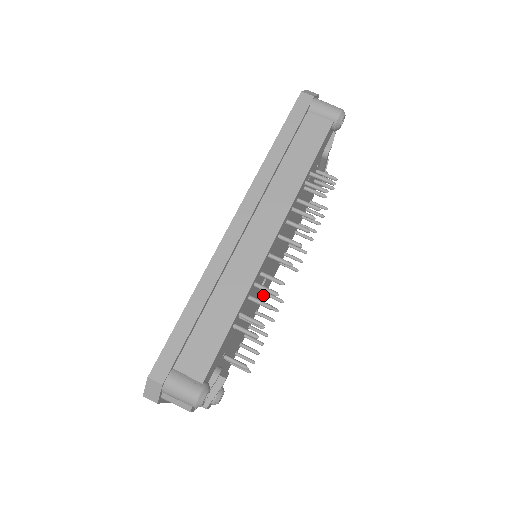
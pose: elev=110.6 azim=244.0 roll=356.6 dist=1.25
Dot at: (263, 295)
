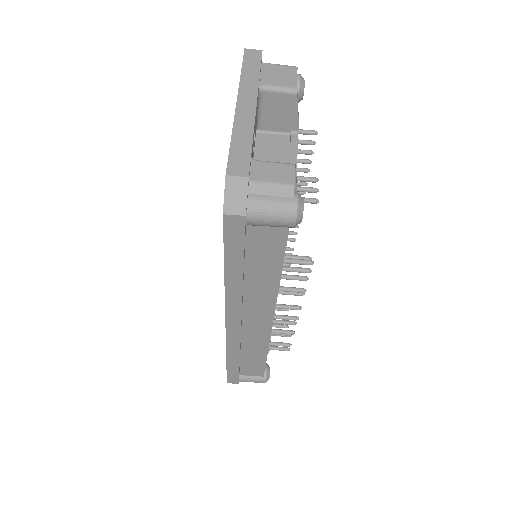
Dot at: occluded
